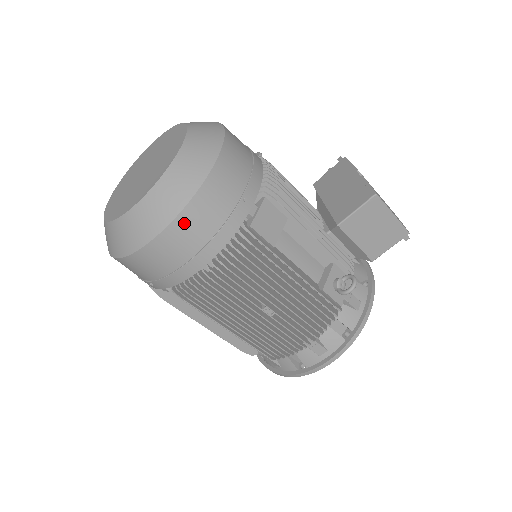
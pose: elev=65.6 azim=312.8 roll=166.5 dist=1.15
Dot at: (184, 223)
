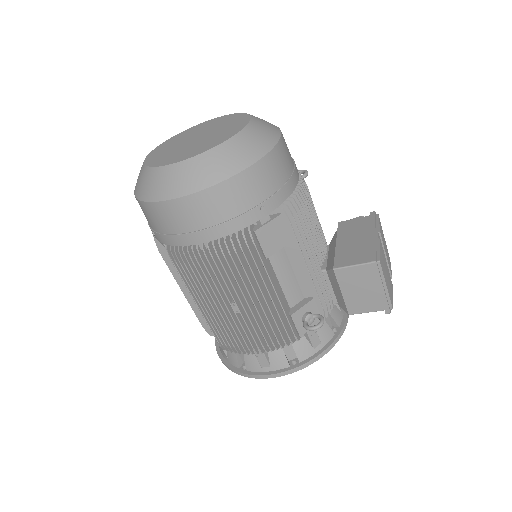
Dot at: (200, 200)
